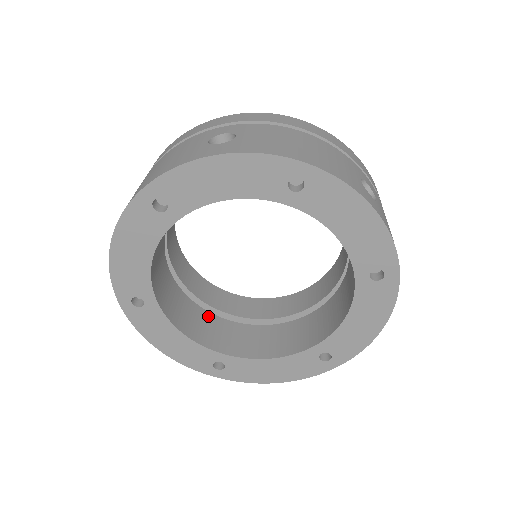
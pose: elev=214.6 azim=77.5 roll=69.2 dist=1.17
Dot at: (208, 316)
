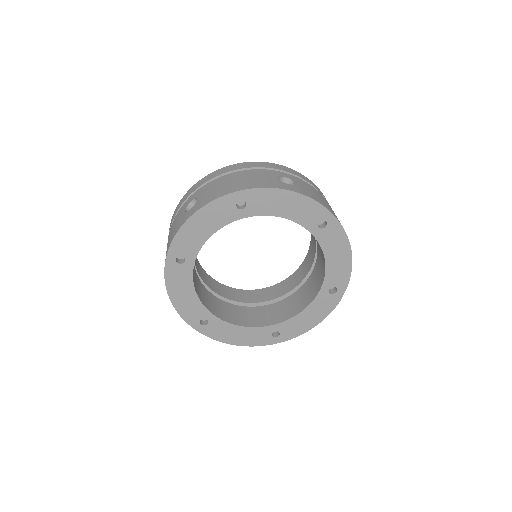
Dot at: (253, 309)
